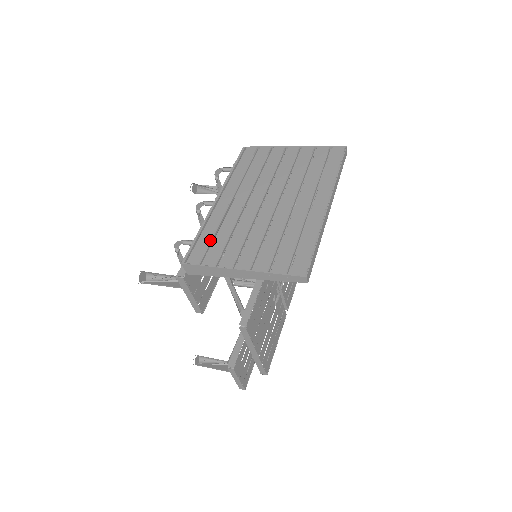
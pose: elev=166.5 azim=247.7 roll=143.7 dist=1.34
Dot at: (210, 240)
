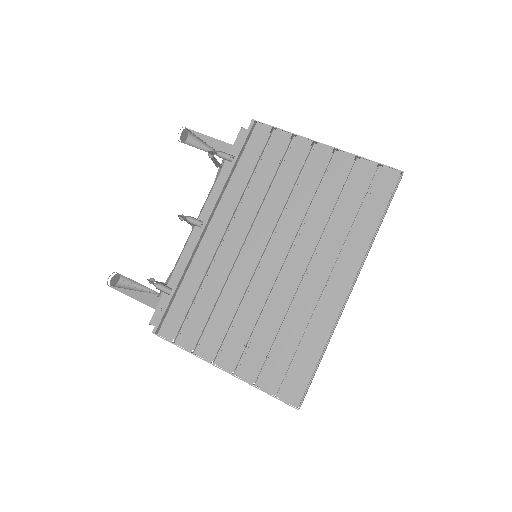
Dot at: occluded
